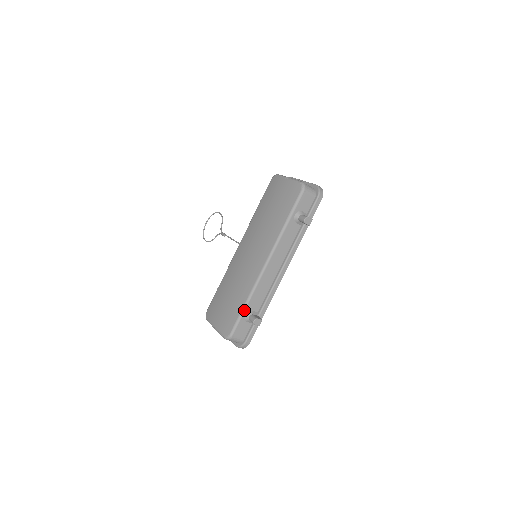
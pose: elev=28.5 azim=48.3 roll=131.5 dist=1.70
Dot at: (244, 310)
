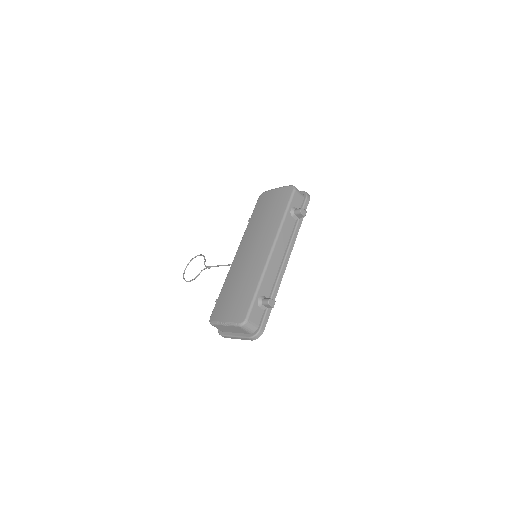
Dot at: (257, 294)
